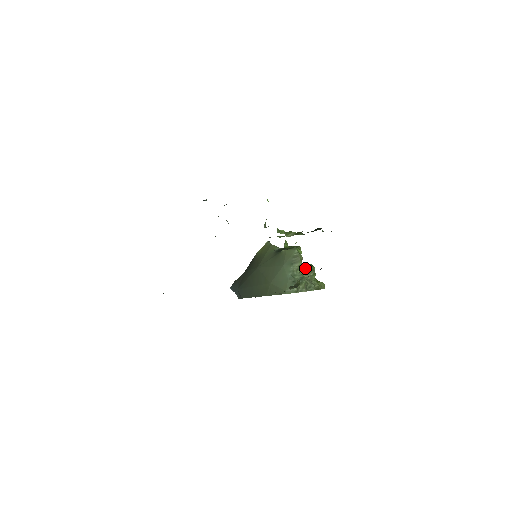
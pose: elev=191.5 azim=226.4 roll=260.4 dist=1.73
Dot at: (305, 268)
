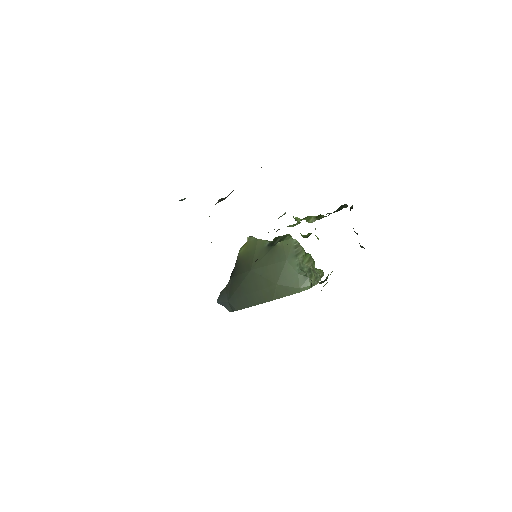
Dot at: occluded
